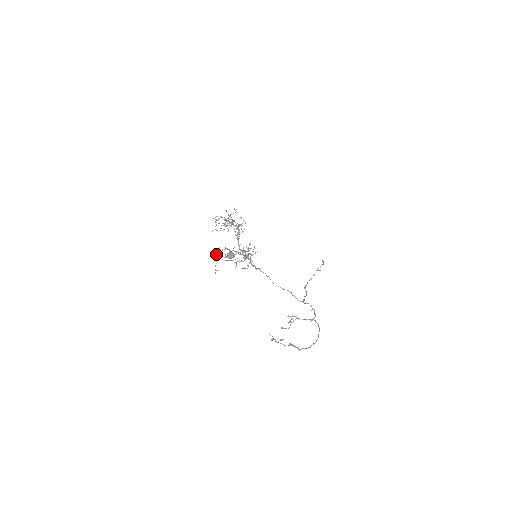
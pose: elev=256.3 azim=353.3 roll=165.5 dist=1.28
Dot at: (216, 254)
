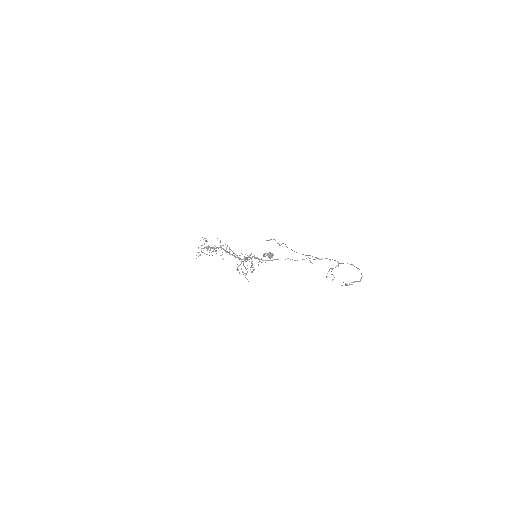
Dot at: occluded
